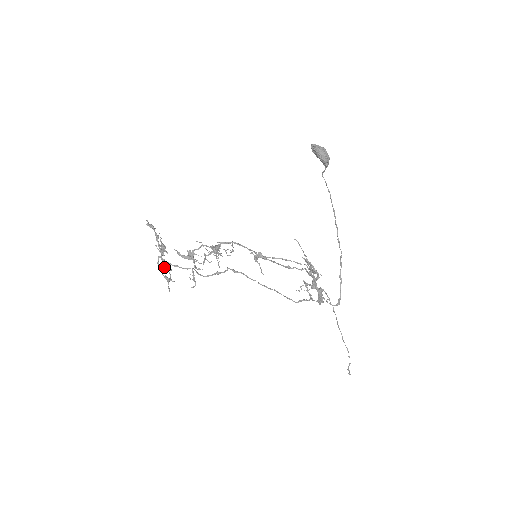
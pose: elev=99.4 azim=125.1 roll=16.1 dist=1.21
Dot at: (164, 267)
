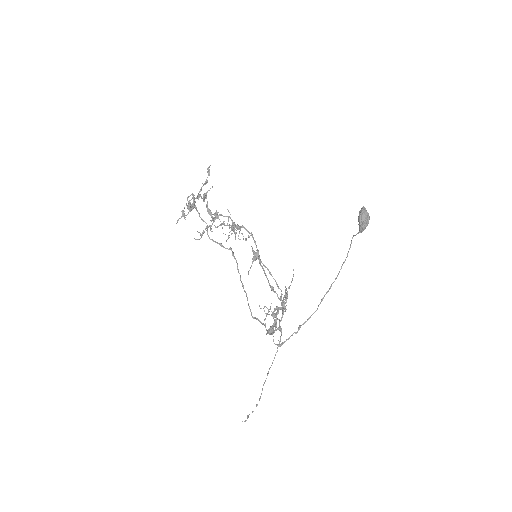
Dot at: (188, 202)
